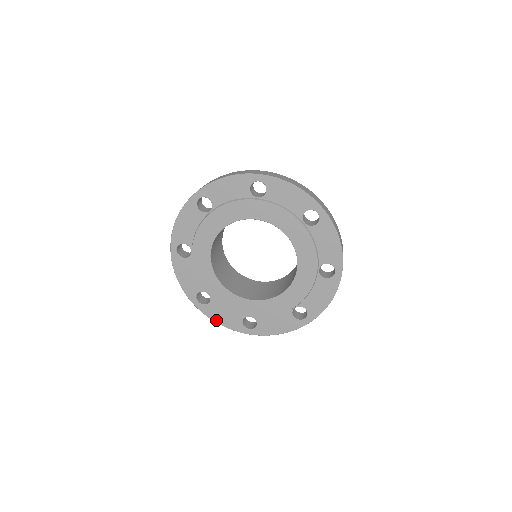
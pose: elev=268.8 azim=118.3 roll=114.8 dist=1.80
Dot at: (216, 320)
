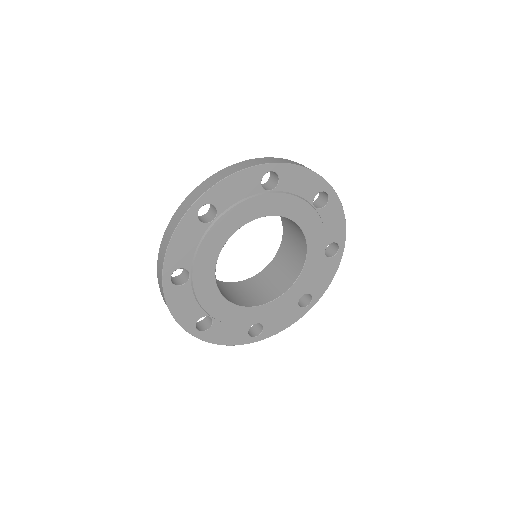
Dot at: (281, 330)
